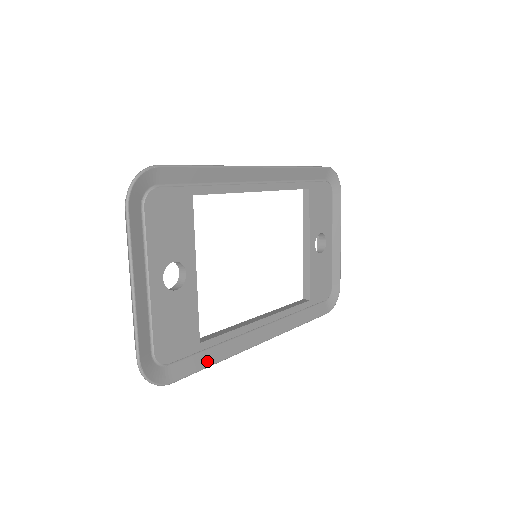
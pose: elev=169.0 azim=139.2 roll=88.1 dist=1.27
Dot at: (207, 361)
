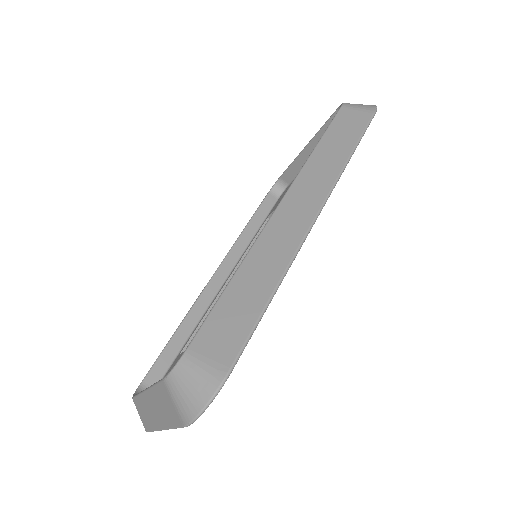
Dot at: occluded
